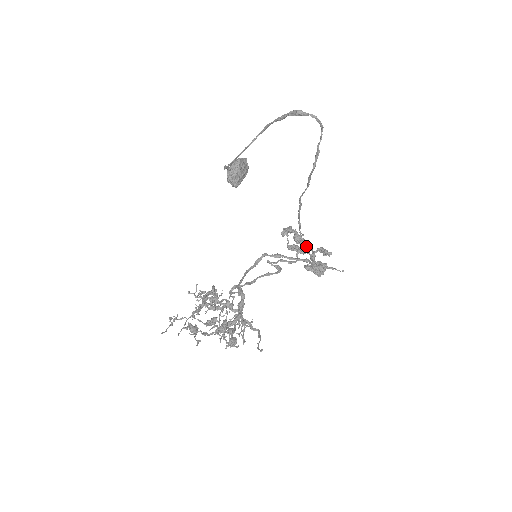
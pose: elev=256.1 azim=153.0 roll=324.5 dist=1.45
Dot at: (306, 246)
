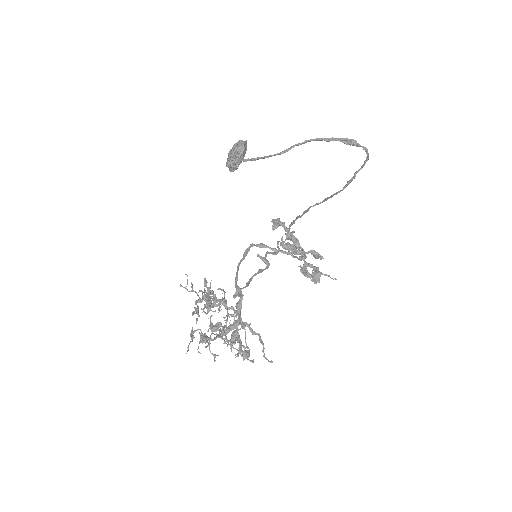
Dot at: (297, 245)
